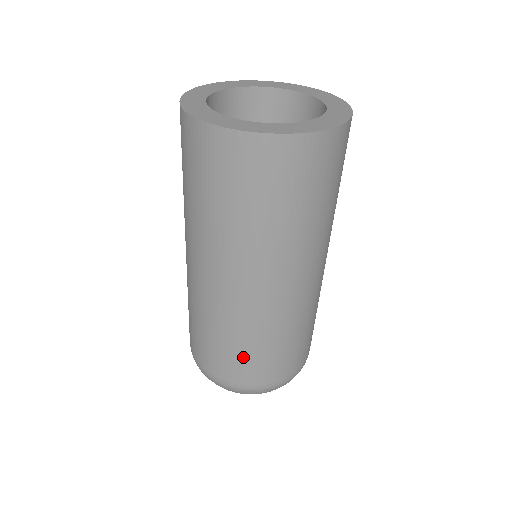
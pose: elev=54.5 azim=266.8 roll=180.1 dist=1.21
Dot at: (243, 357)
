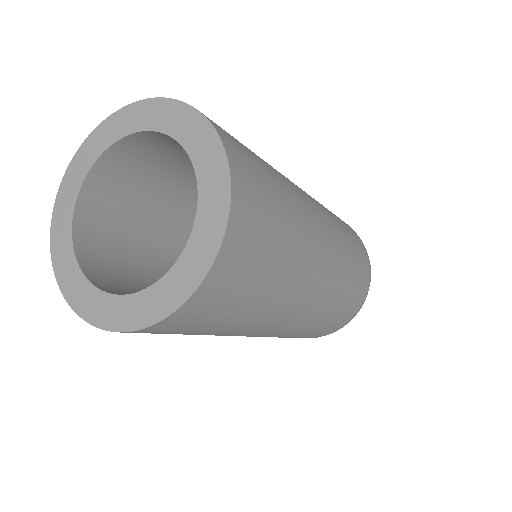
Dot at: (306, 336)
